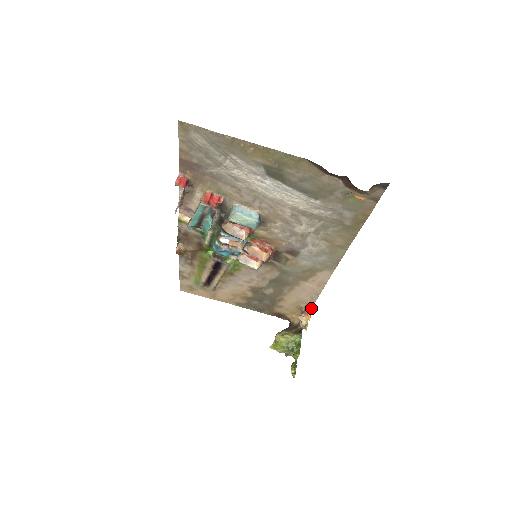
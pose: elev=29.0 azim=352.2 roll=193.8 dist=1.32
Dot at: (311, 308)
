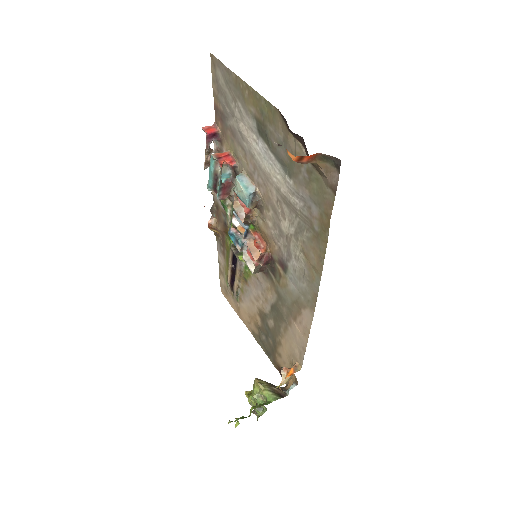
Dot at: (298, 369)
